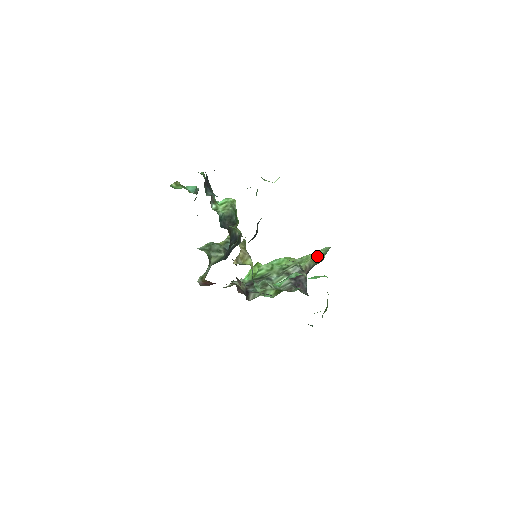
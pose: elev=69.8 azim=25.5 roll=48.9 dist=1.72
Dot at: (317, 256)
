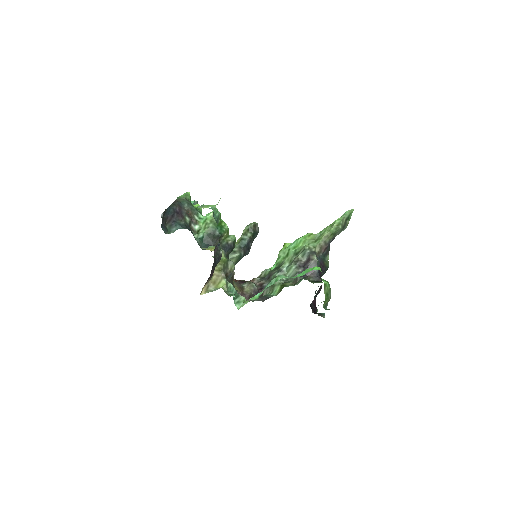
Dot at: (331, 230)
